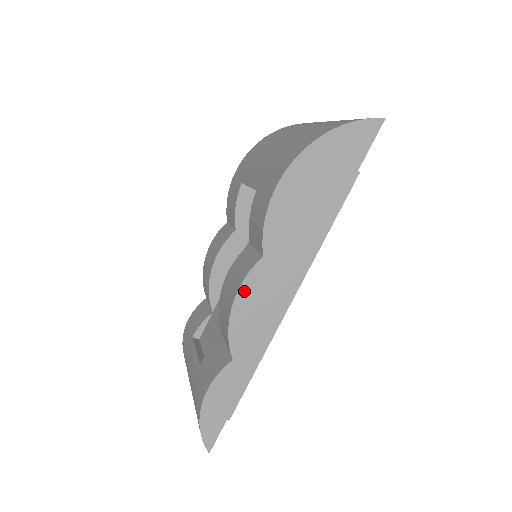
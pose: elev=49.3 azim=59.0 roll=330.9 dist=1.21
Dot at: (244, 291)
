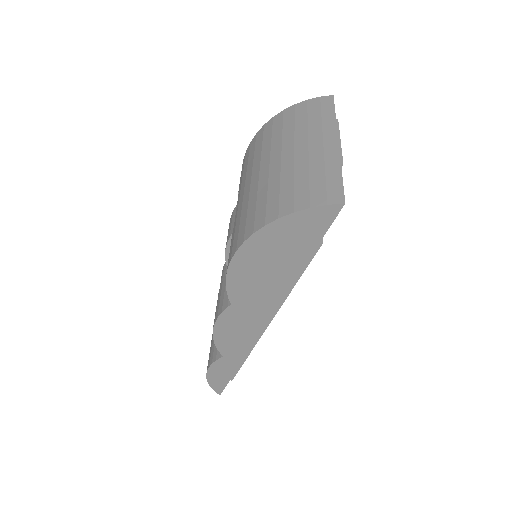
Dot at: (220, 323)
